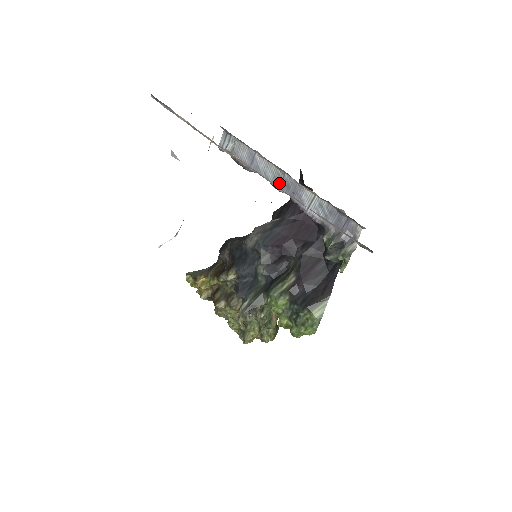
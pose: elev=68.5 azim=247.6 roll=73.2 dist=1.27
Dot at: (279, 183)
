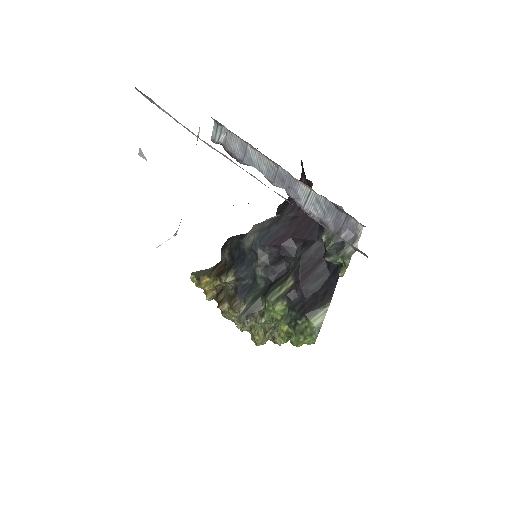
Dot at: (273, 177)
